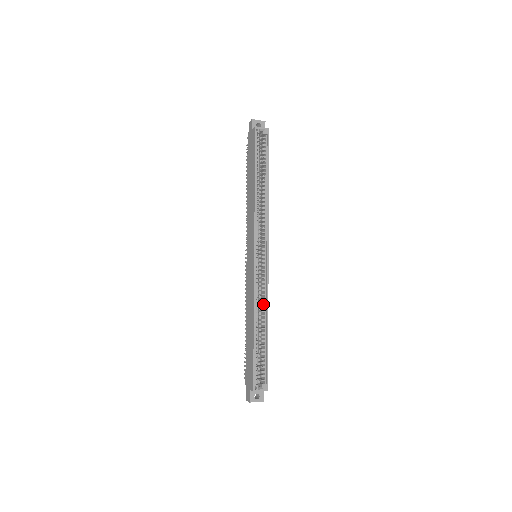
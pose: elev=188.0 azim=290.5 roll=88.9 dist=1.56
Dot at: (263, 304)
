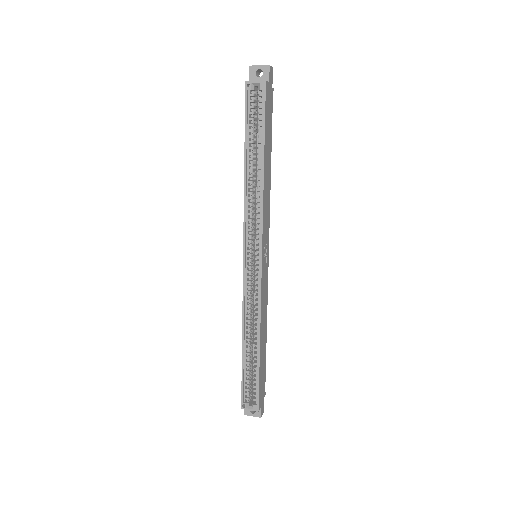
Dot at: (258, 317)
